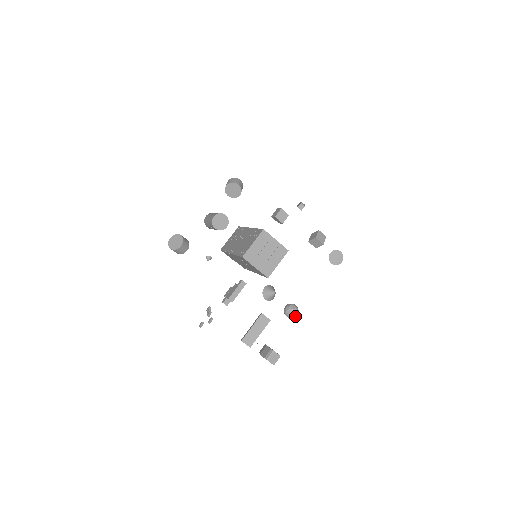
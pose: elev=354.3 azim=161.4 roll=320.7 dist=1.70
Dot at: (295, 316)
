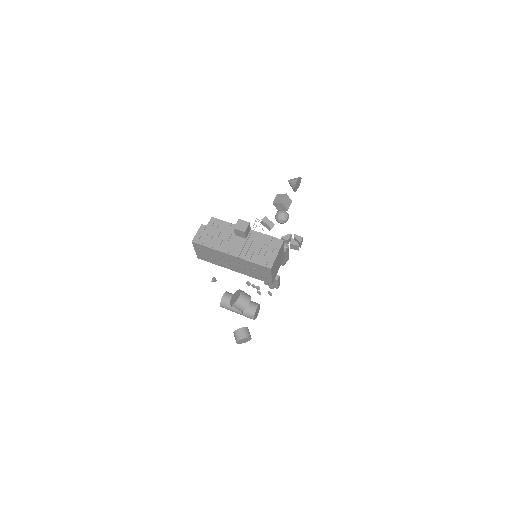
Dot at: (288, 216)
